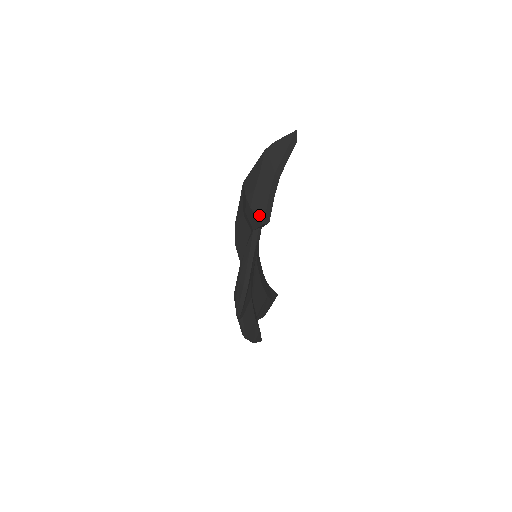
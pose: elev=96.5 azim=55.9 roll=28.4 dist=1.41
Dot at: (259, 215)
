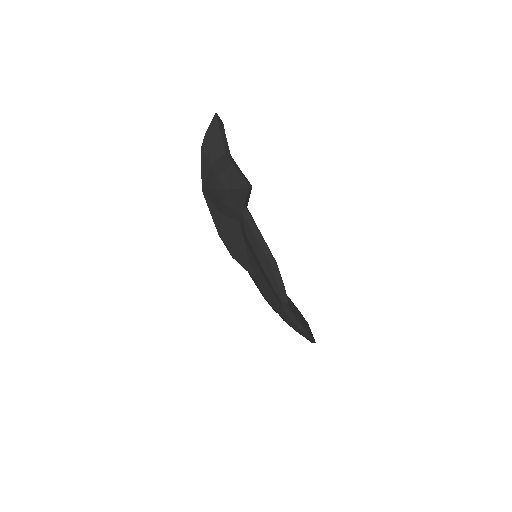
Dot at: (239, 186)
